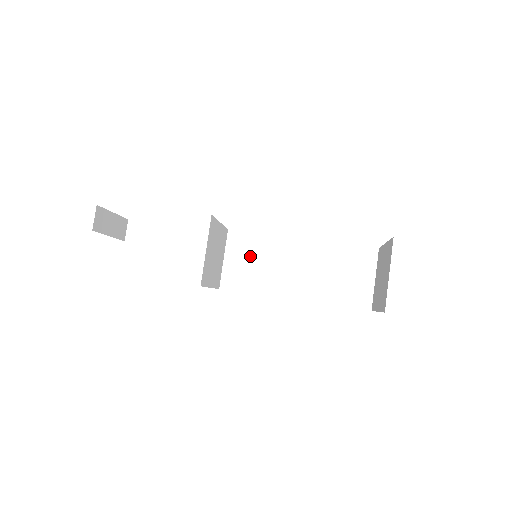
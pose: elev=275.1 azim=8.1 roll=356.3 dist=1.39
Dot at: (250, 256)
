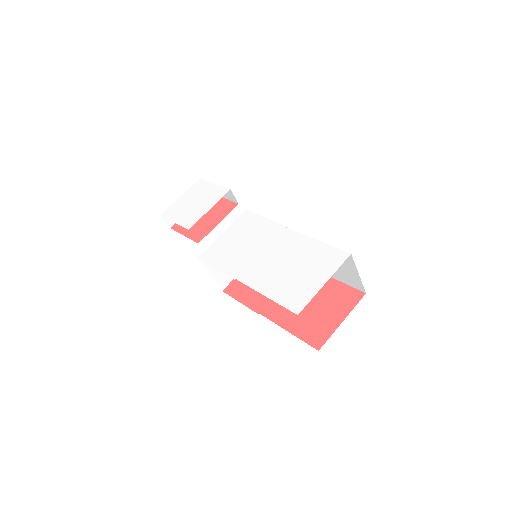
Dot at: occluded
